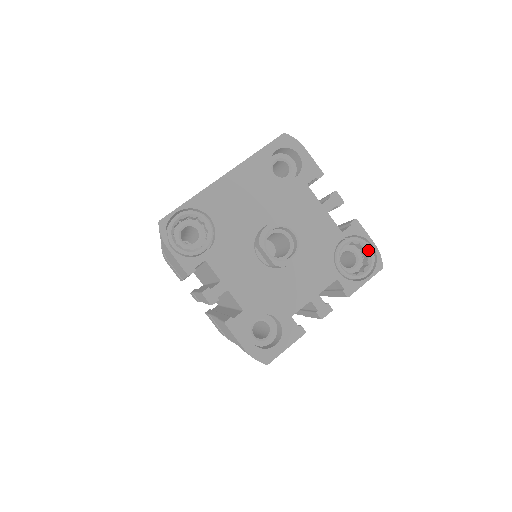
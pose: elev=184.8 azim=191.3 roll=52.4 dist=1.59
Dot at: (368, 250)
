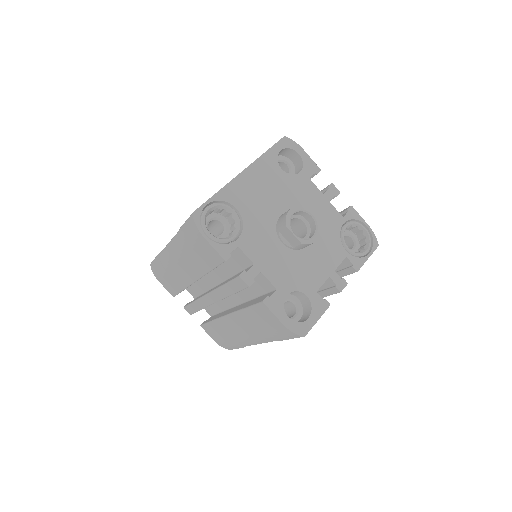
Dot at: (364, 231)
